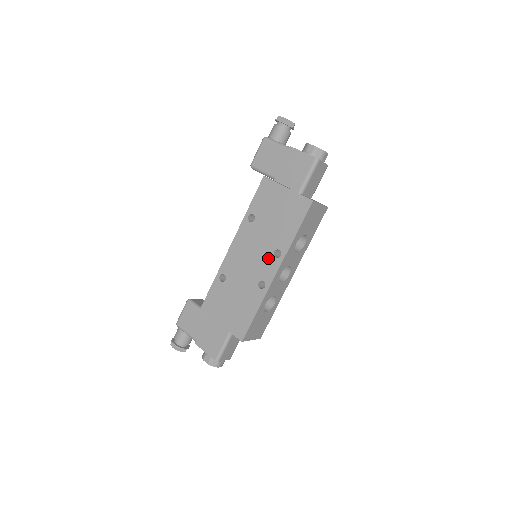
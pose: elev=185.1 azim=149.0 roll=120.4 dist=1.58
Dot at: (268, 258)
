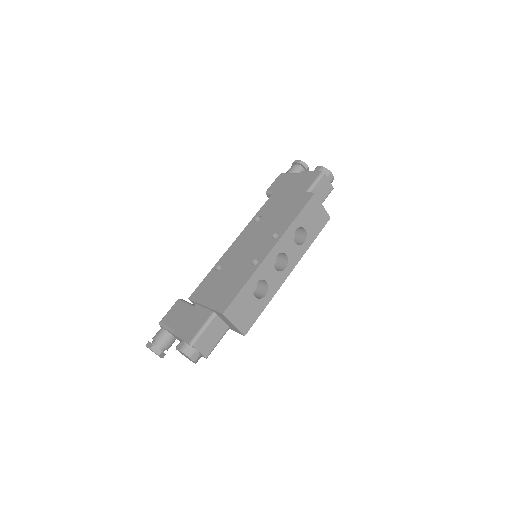
Dot at: (266, 241)
